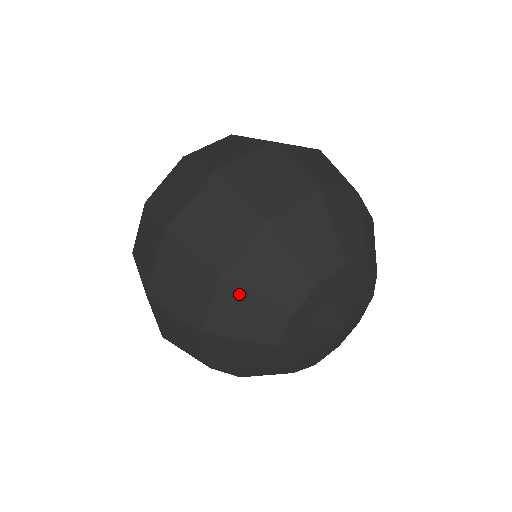
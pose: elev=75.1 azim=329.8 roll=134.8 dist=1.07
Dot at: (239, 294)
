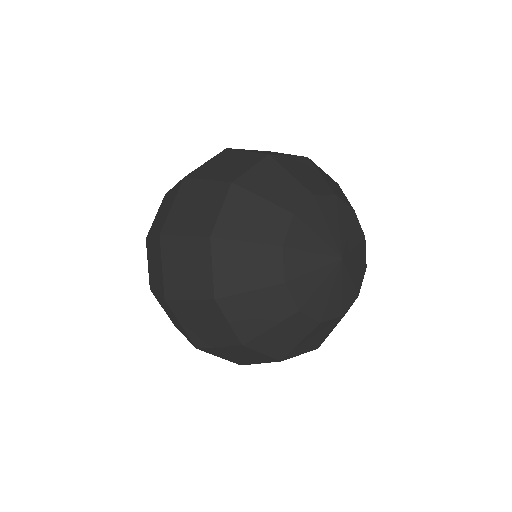
Dot at: (247, 197)
